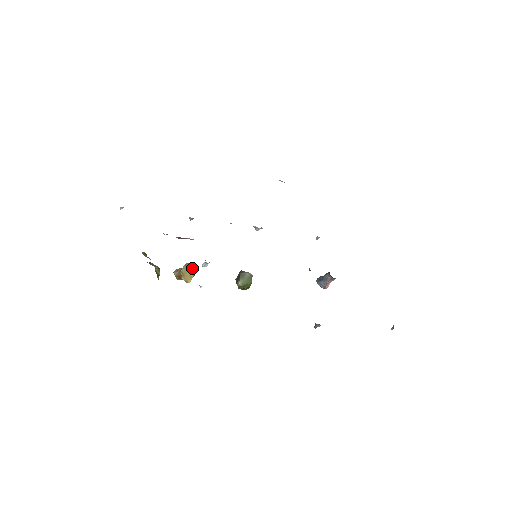
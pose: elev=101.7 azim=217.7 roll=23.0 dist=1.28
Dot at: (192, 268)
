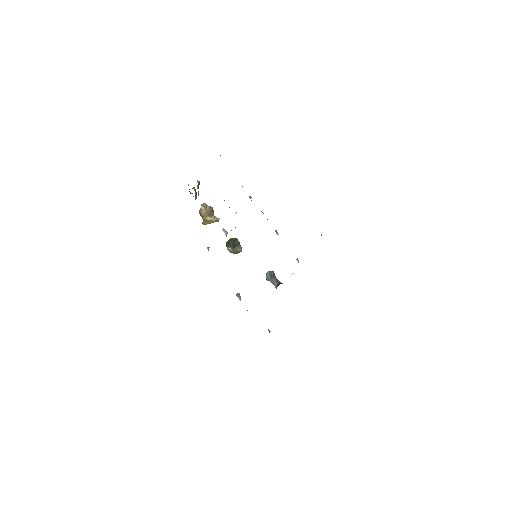
Dot at: (215, 221)
